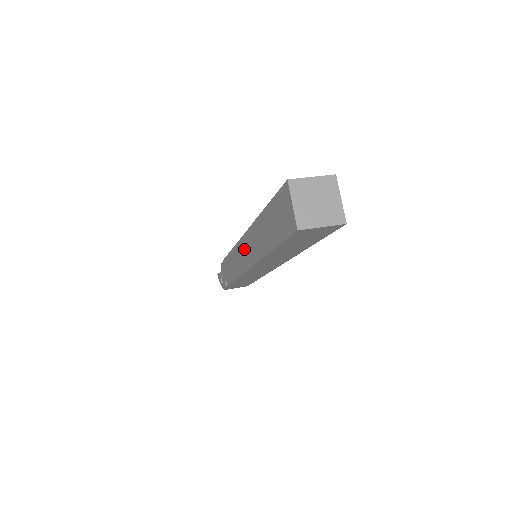
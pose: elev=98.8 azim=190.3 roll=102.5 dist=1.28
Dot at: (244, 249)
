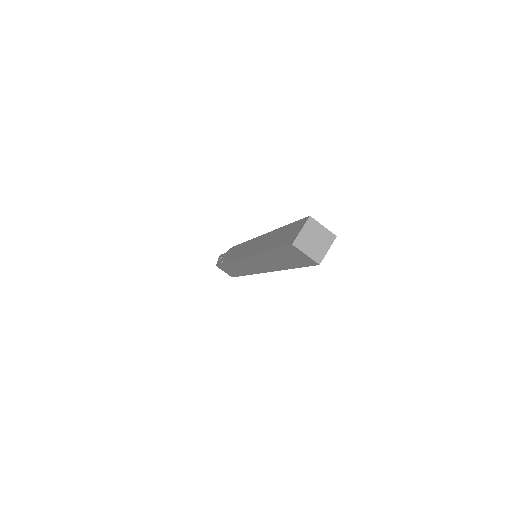
Dot at: (253, 244)
